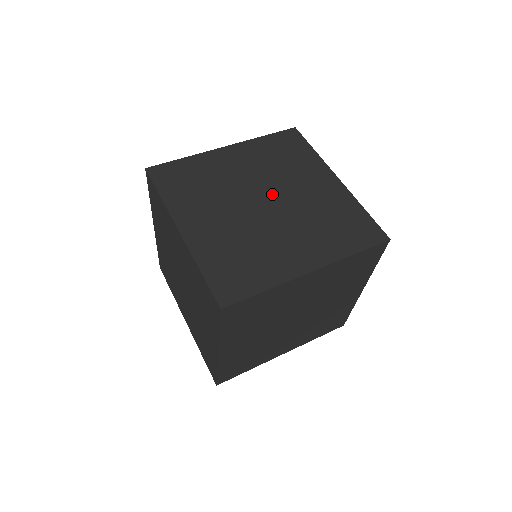
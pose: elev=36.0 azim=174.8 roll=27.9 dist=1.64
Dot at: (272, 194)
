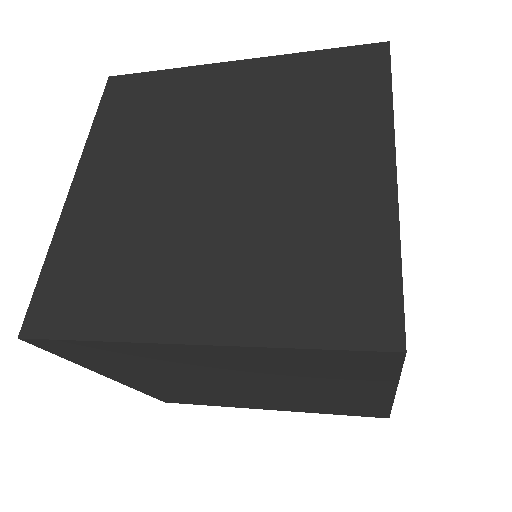
Dot at: (243, 165)
